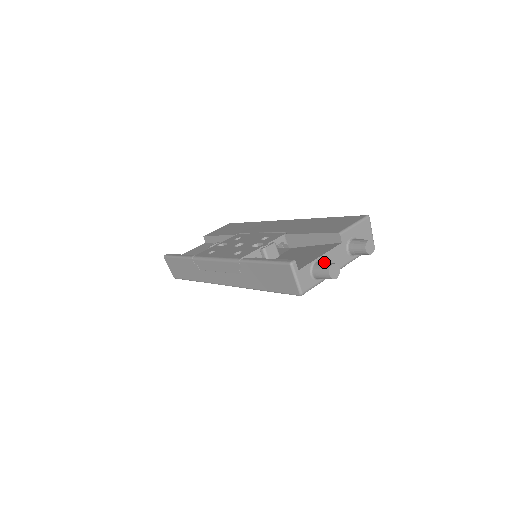
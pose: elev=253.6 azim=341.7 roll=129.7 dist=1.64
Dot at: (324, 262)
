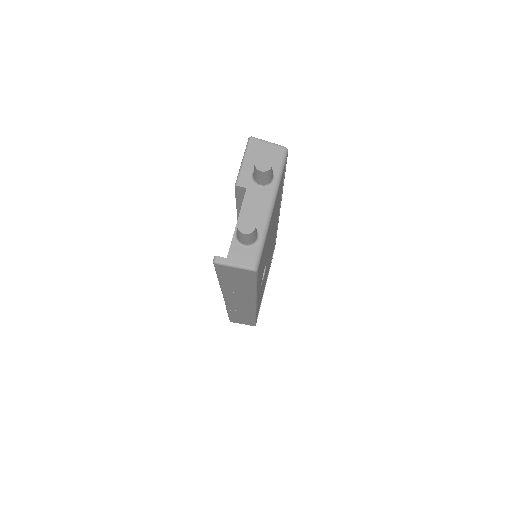
Dot at: occluded
